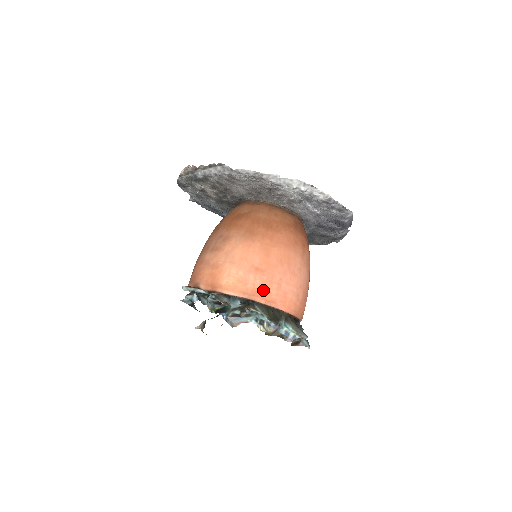
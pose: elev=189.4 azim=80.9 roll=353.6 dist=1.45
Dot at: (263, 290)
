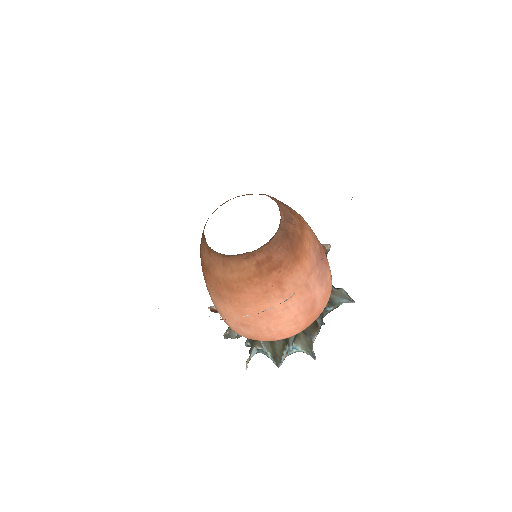
Dot at: (258, 336)
